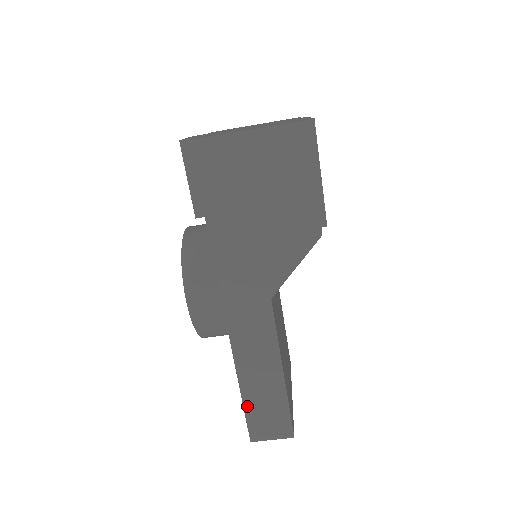
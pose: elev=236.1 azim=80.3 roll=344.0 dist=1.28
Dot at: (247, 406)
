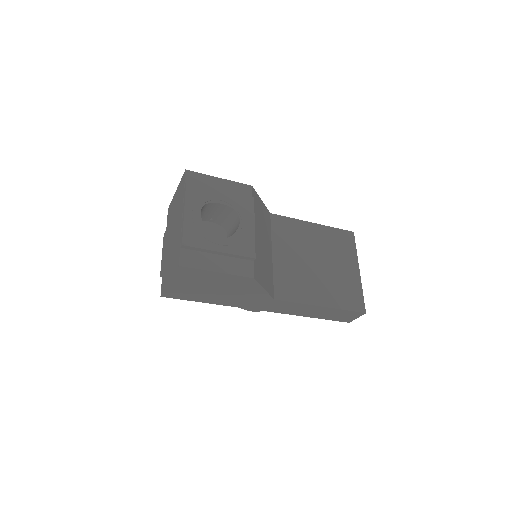
Dot at: (327, 319)
